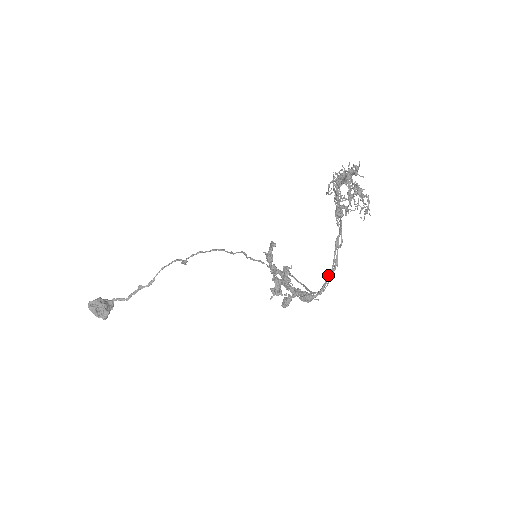
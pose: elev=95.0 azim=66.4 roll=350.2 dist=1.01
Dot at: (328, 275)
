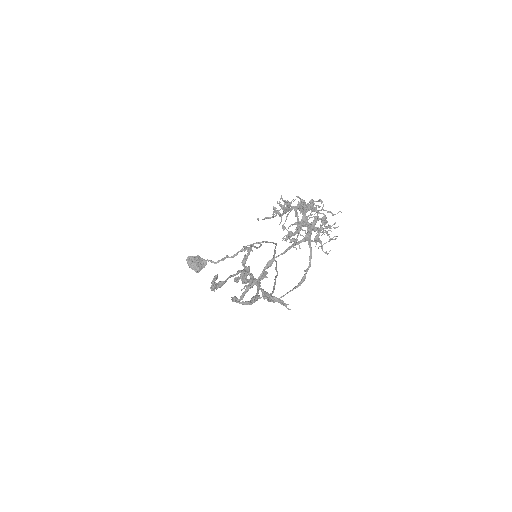
Dot at: (249, 286)
